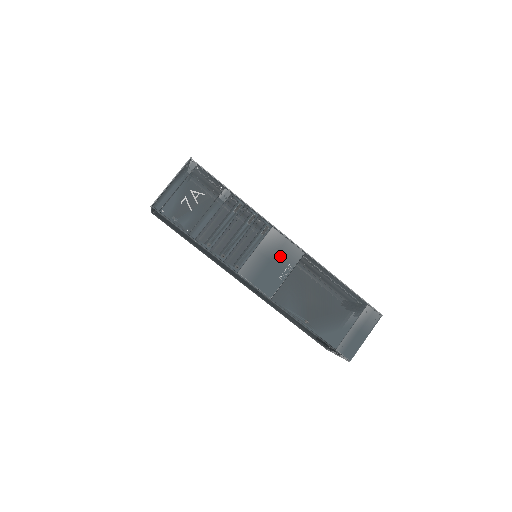
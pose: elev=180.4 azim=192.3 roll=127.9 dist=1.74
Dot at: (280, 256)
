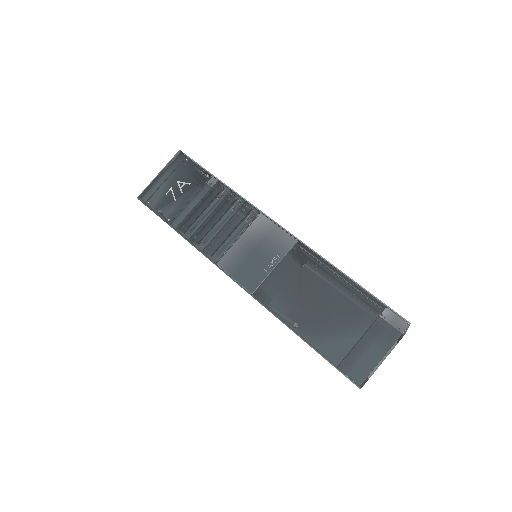
Dot at: (267, 244)
